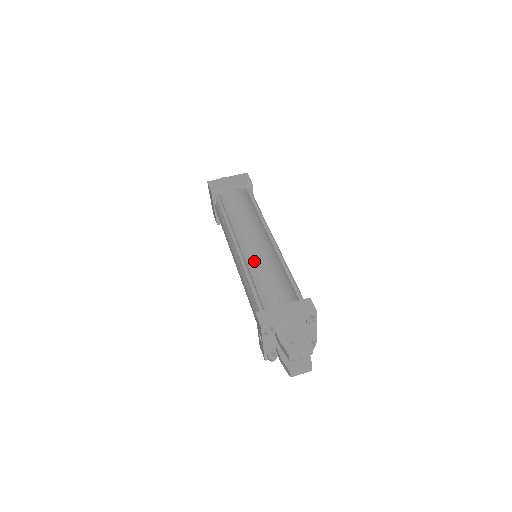
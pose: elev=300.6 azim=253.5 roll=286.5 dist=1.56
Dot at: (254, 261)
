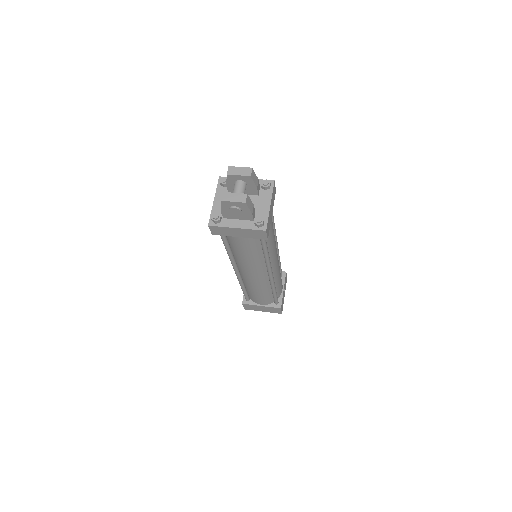
Dot at: occluded
